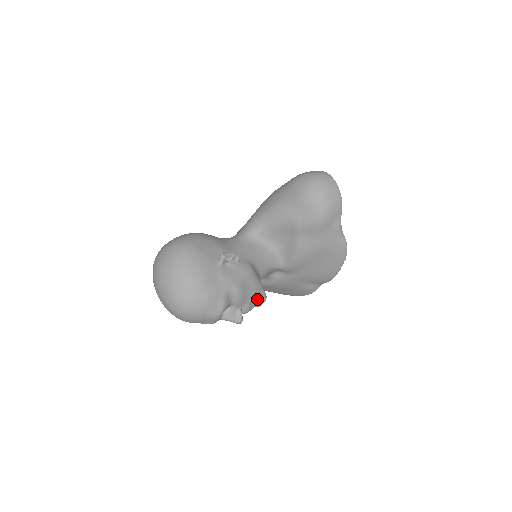
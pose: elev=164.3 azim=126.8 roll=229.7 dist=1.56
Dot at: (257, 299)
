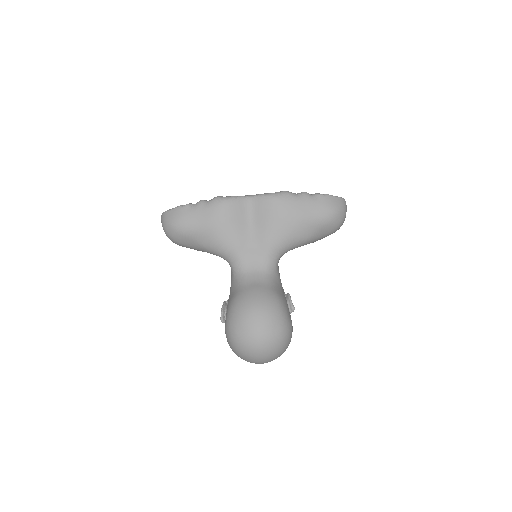
Dot at: occluded
